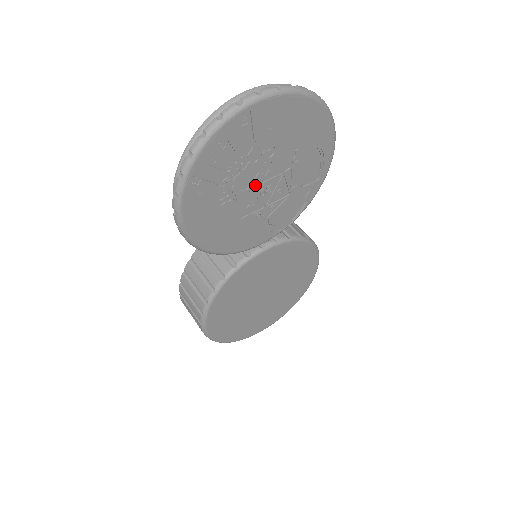
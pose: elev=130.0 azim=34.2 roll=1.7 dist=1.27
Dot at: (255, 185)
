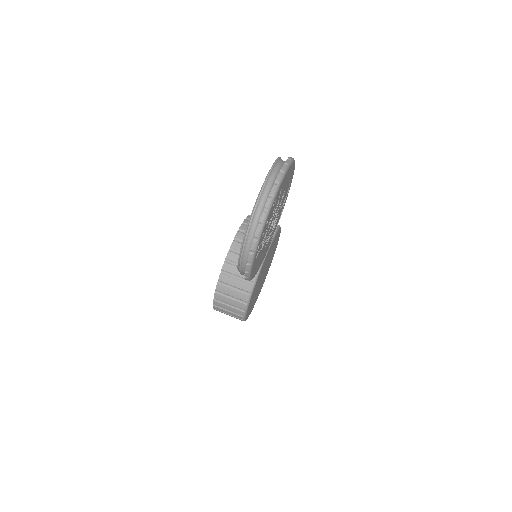
Dot at: (271, 226)
